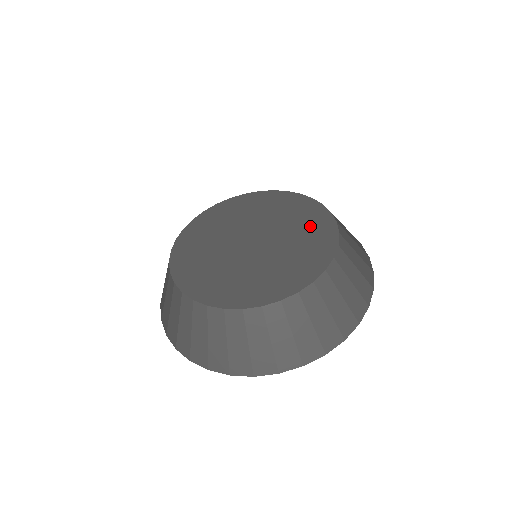
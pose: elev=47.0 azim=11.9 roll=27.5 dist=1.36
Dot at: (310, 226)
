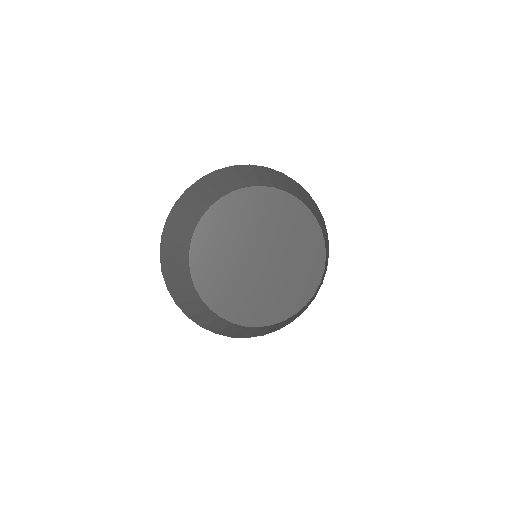
Dot at: (306, 264)
